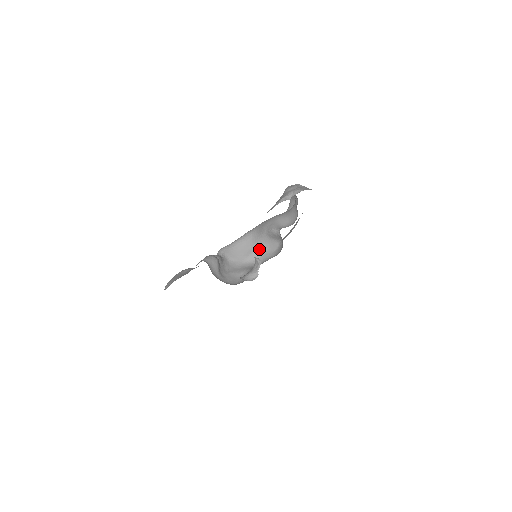
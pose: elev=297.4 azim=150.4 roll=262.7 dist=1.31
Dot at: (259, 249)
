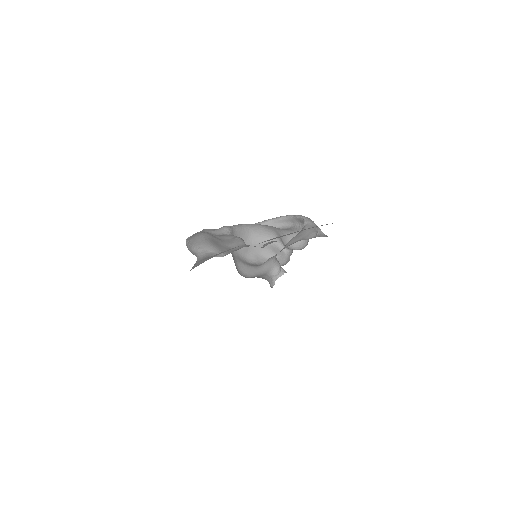
Dot at: (252, 248)
